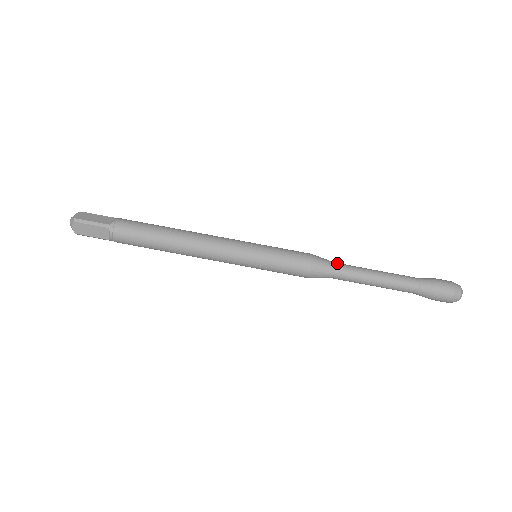
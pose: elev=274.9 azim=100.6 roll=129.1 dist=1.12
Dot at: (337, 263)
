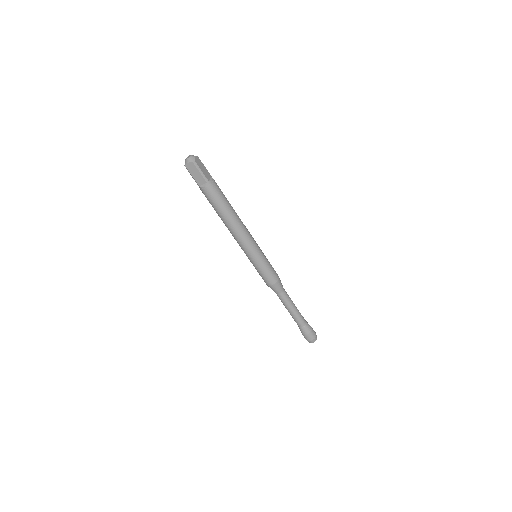
Dot at: occluded
